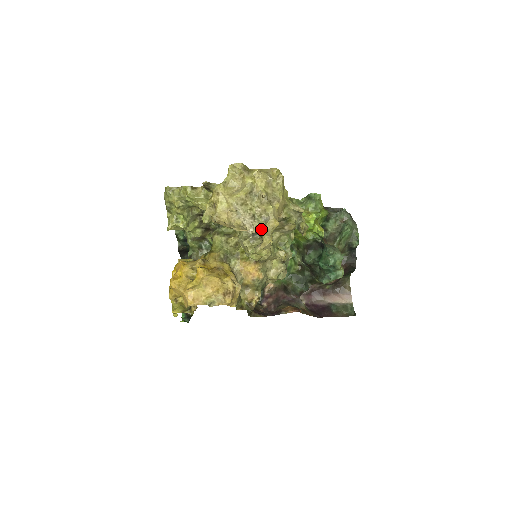
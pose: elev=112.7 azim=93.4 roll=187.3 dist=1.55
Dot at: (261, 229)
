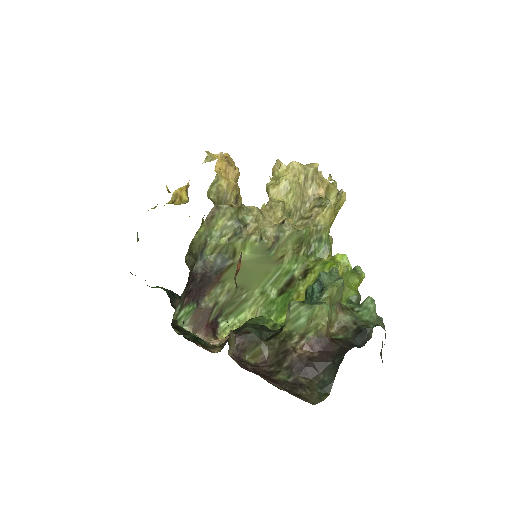
Dot at: occluded
